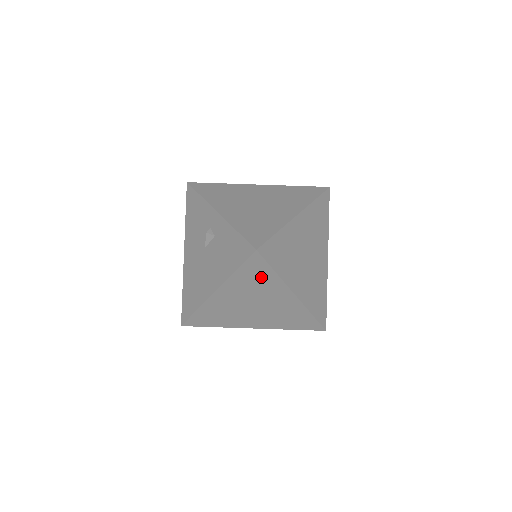
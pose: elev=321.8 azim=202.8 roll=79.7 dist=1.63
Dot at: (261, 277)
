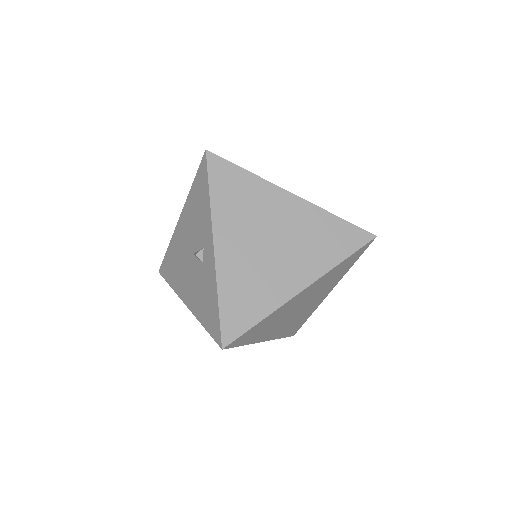
Dot at: occluded
